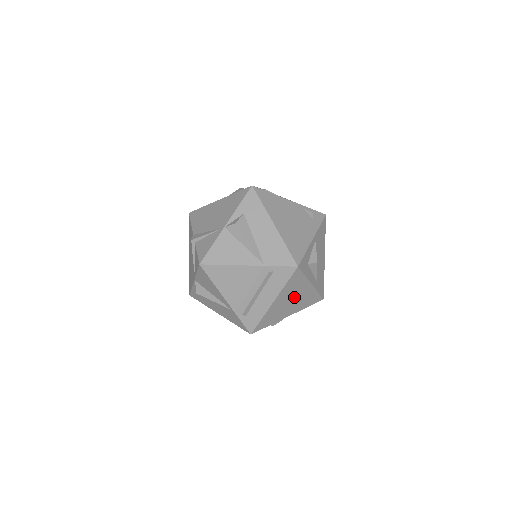
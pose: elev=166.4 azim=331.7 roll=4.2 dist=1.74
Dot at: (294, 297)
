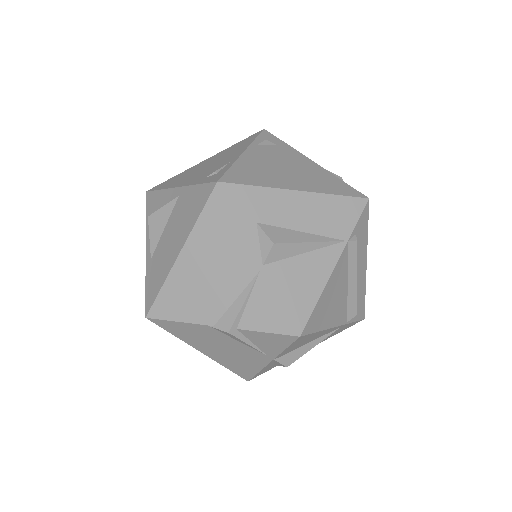
Dot at: occluded
